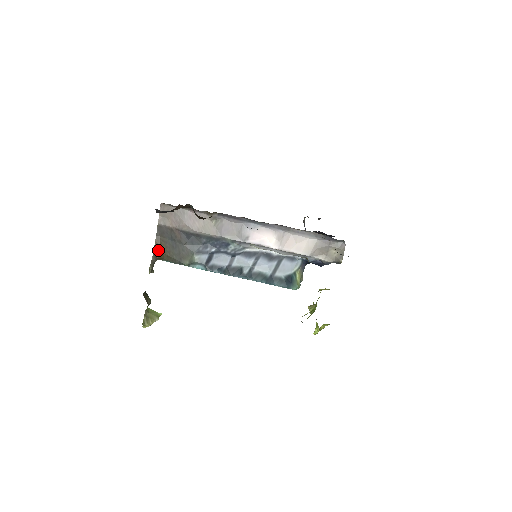
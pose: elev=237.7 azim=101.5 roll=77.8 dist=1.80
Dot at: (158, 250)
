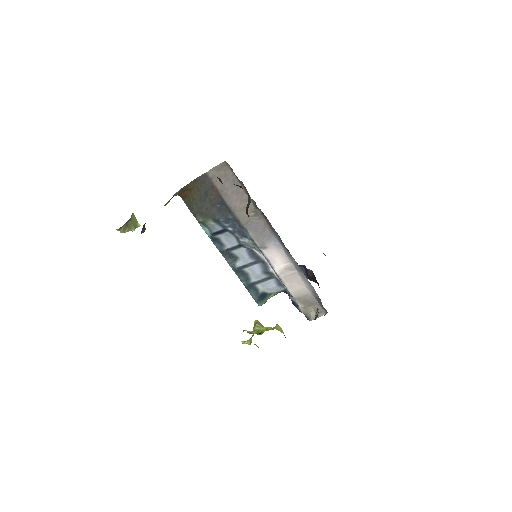
Dot at: (186, 190)
